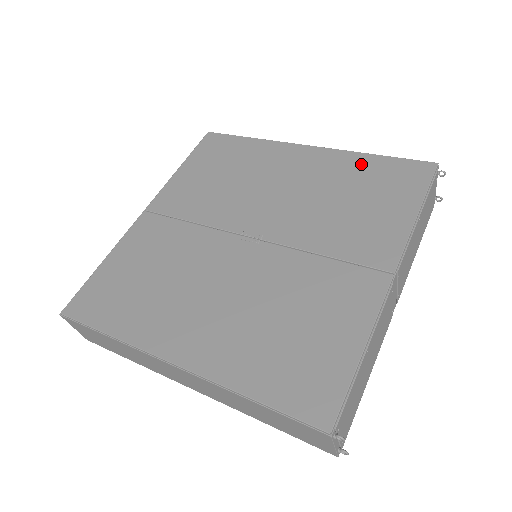
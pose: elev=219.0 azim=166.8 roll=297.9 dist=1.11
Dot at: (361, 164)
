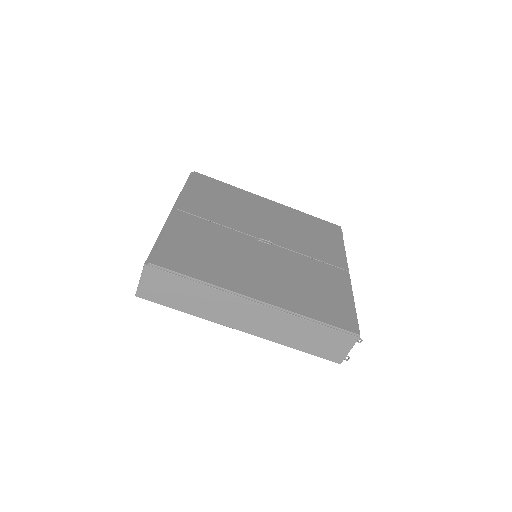
Dot at: (305, 217)
